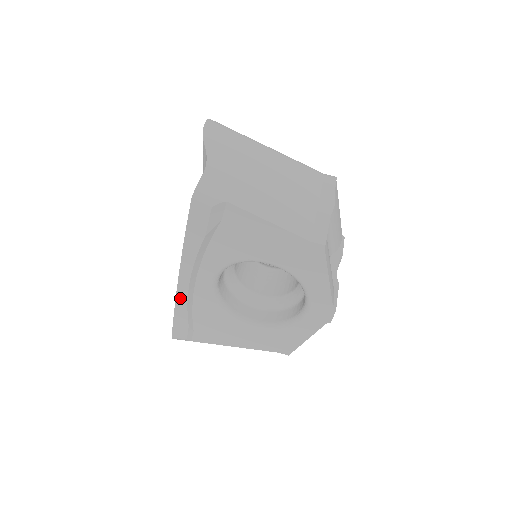
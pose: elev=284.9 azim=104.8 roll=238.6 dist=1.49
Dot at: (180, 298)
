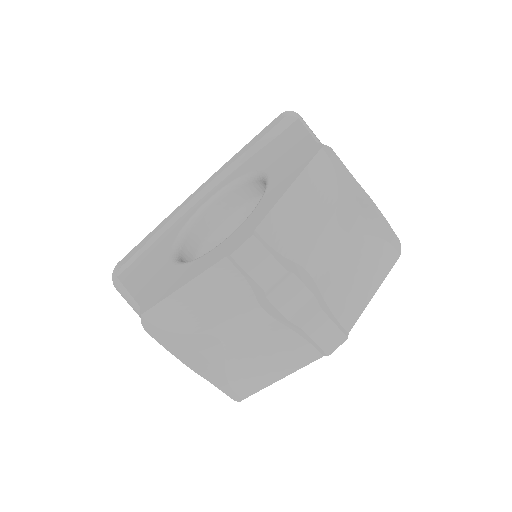
Dot at: (175, 212)
